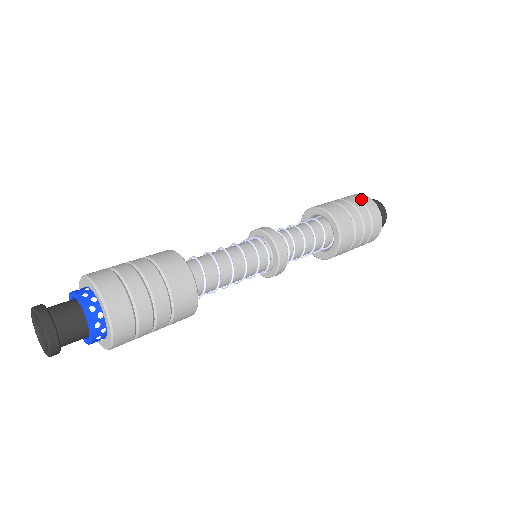
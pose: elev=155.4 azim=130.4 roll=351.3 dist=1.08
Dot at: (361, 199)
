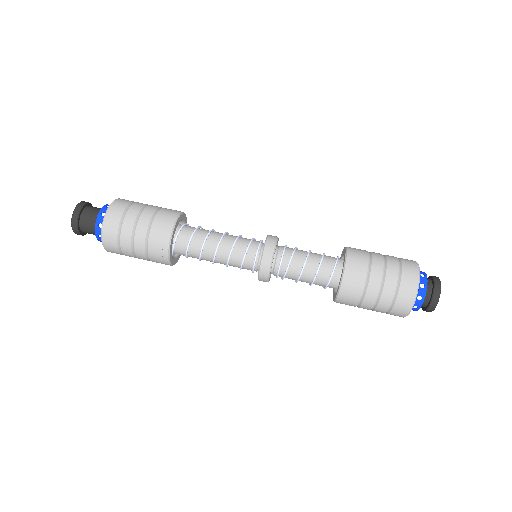
Dot at: (405, 275)
